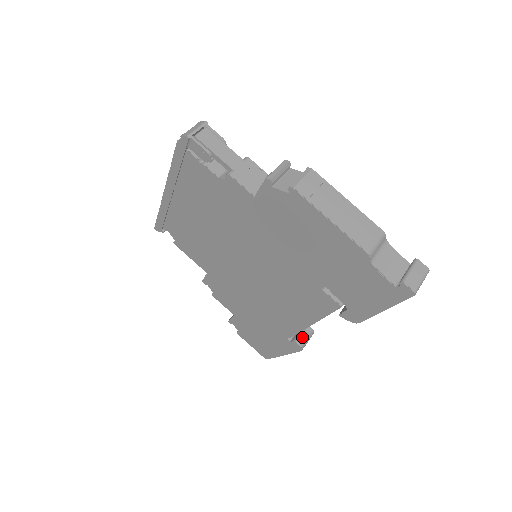
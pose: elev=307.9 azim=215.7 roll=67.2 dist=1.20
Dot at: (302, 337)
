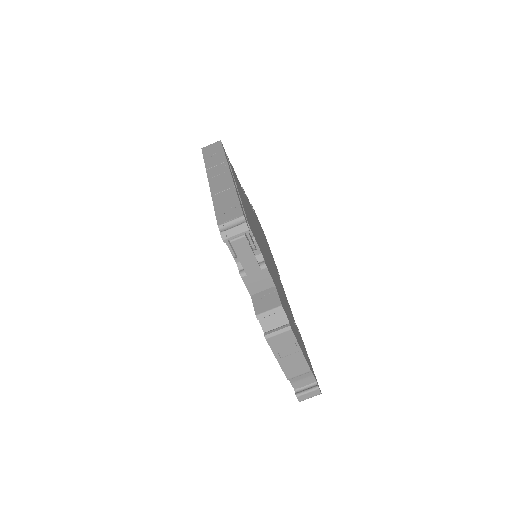
Dot at: occluded
